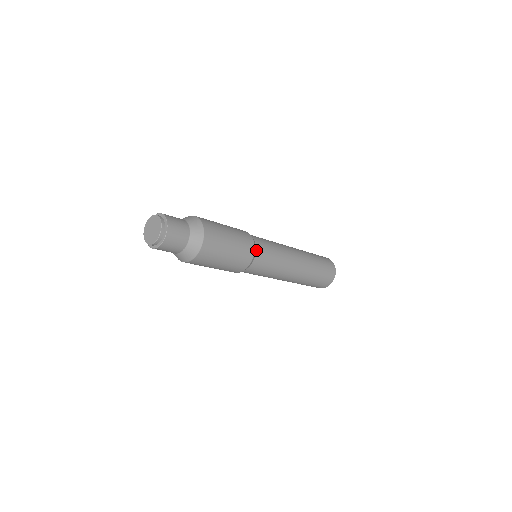
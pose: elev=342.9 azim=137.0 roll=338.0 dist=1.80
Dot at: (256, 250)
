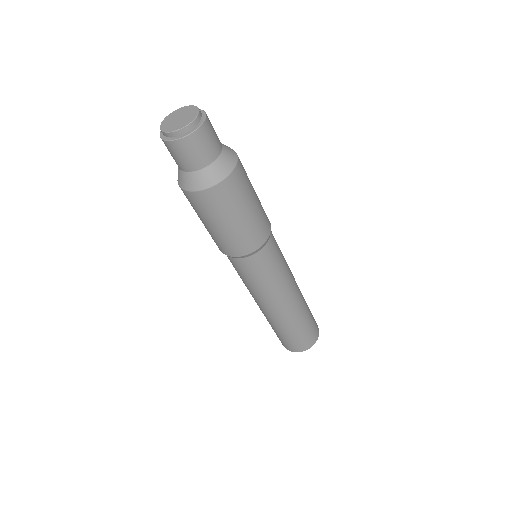
Dot at: (269, 239)
